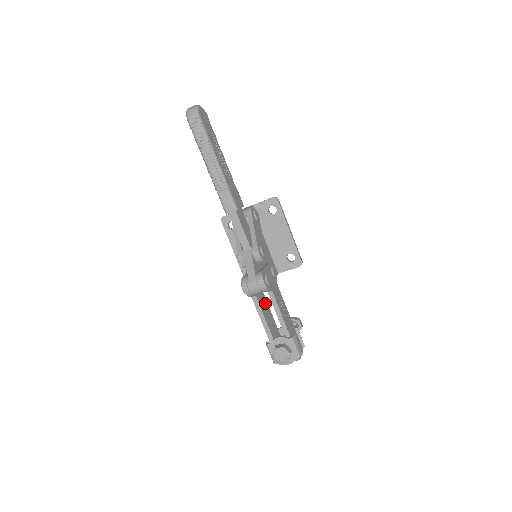
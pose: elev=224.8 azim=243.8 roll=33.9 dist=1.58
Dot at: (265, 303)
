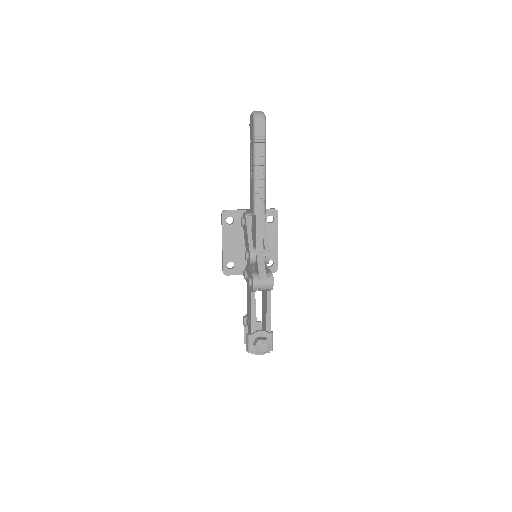
Dot at: occluded
